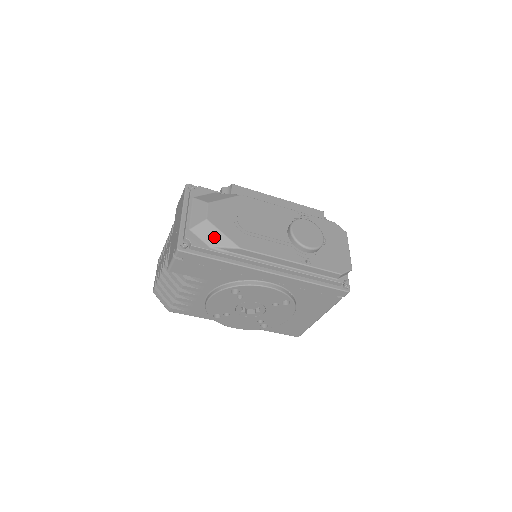
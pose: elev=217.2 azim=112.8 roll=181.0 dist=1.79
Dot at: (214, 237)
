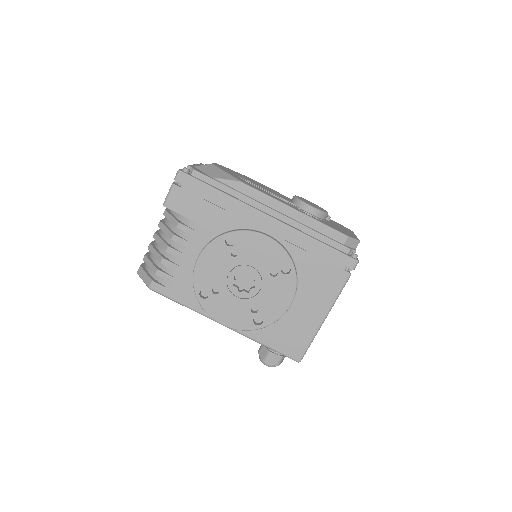
Dot at: (217, 173)
